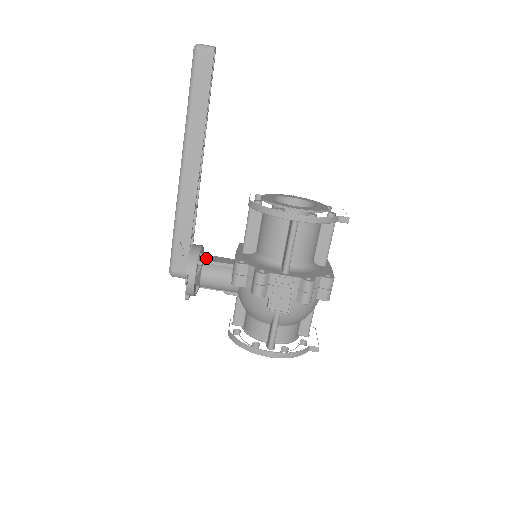
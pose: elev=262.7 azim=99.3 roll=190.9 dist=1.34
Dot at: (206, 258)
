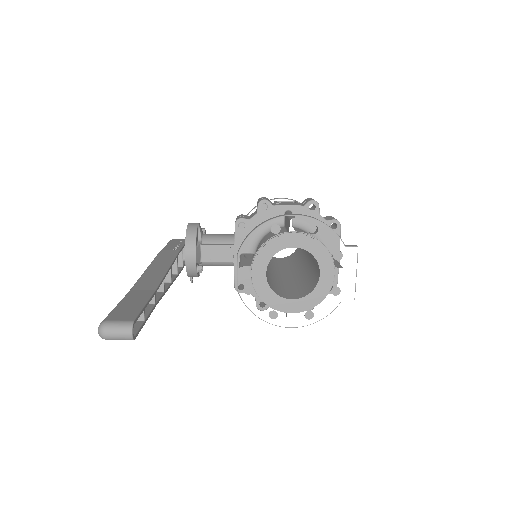
Dot at: (203, 257)
